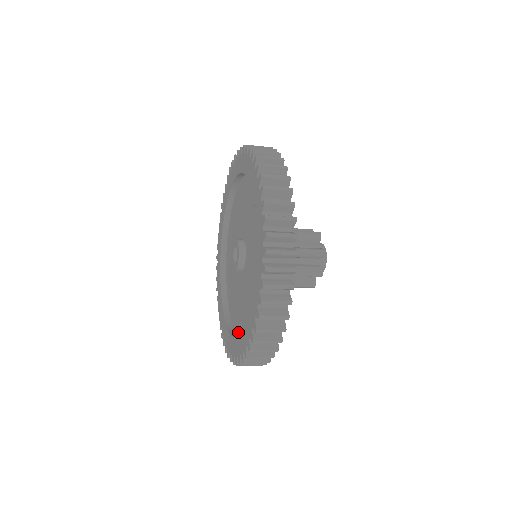
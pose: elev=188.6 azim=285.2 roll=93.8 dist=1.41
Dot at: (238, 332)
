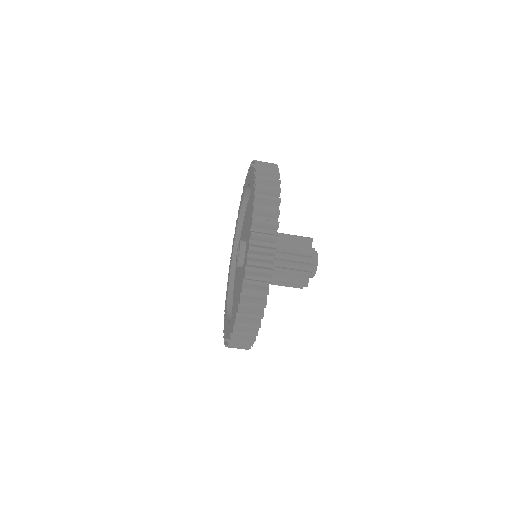
Dot at: occluded
